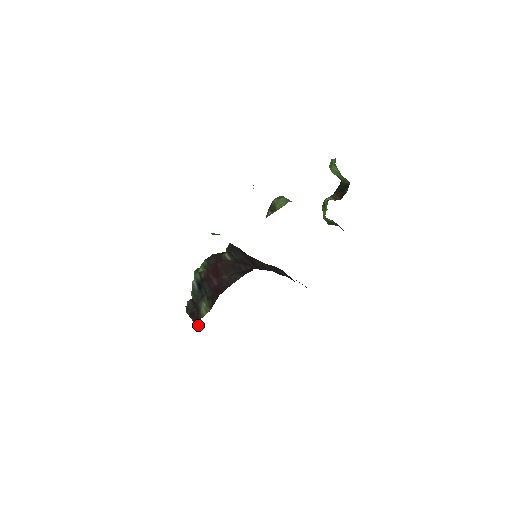
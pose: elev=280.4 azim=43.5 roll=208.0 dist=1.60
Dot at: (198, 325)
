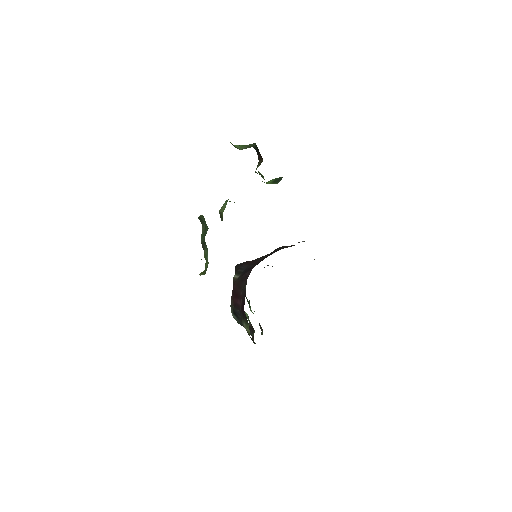
Dot at: (253, 342)
